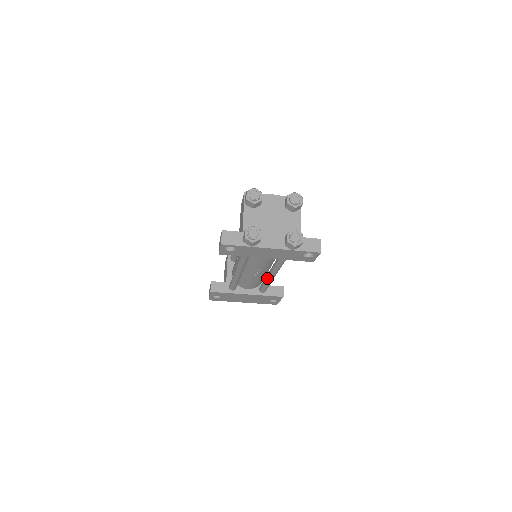
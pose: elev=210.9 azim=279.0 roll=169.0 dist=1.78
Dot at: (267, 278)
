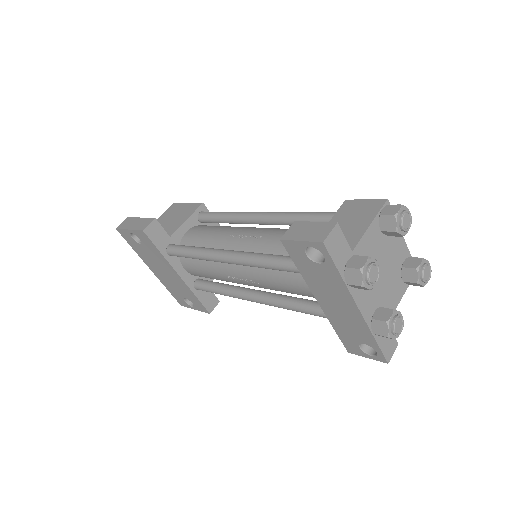
Dot at: (239, 292)
